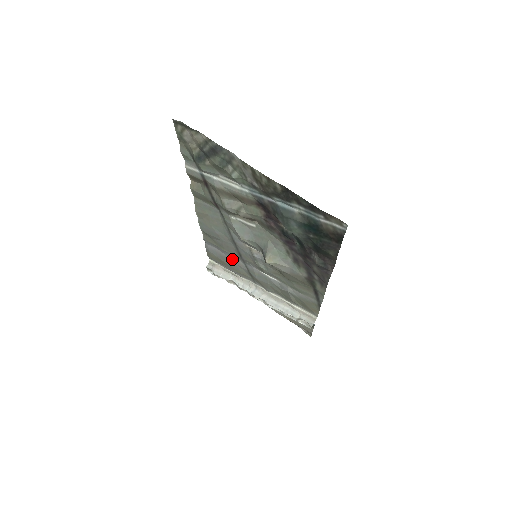
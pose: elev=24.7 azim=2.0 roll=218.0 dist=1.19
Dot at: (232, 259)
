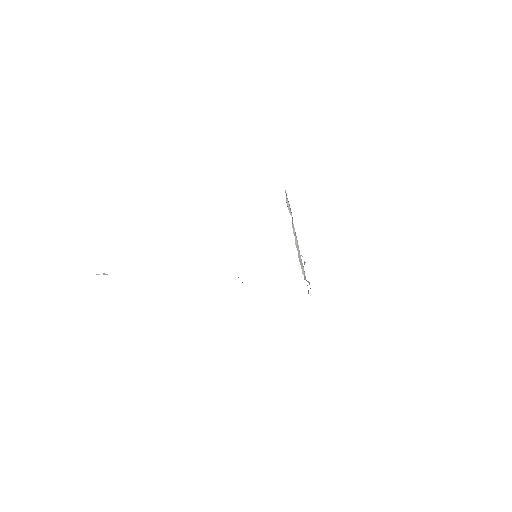
Dot at: occluded
